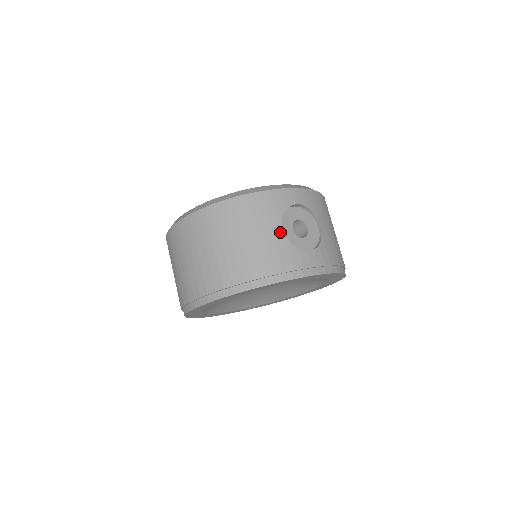
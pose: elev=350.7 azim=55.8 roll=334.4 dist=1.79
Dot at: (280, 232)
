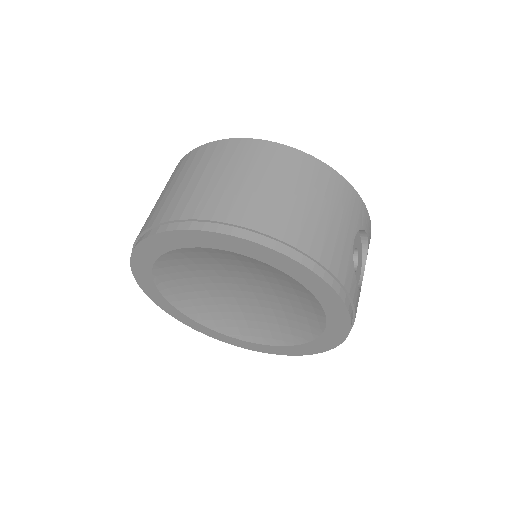
Dot at: (352, 240)
